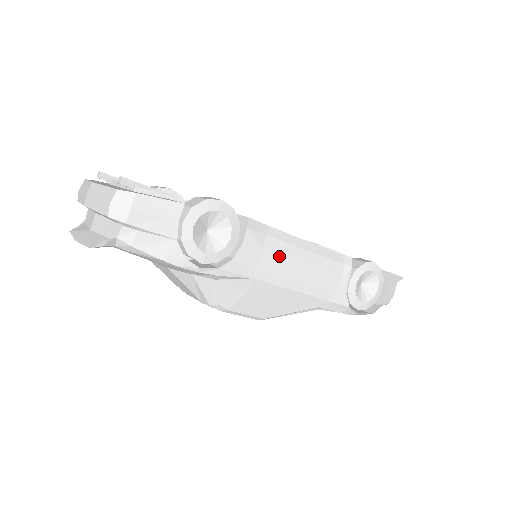
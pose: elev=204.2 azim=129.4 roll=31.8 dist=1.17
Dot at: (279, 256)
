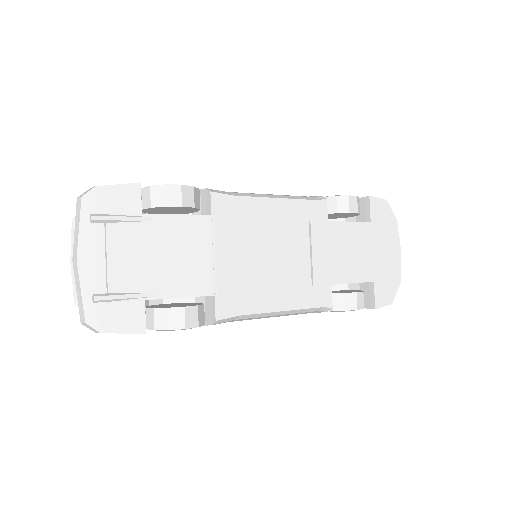
Dot at: occluded
